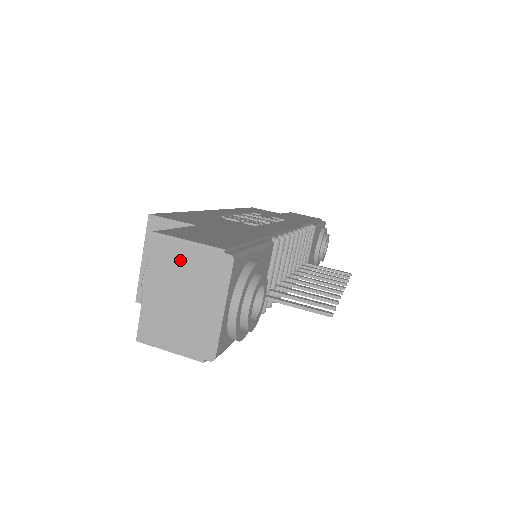
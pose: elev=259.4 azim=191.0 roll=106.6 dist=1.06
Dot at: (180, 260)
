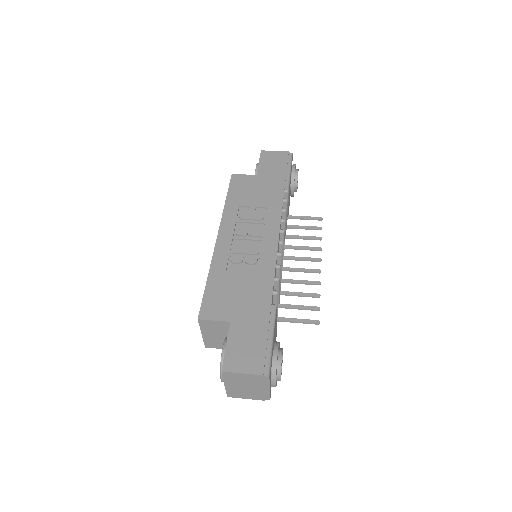
Dot at: (240, 378)
